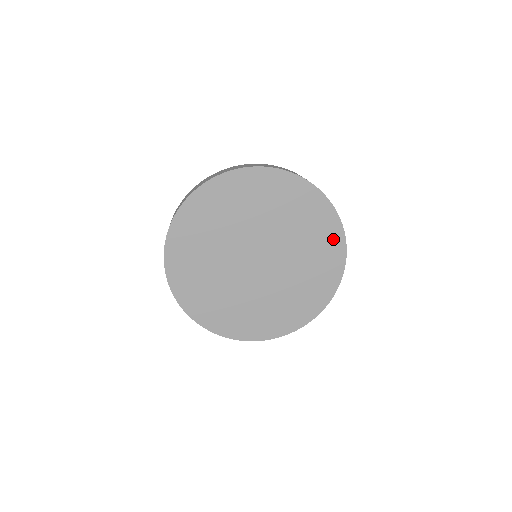
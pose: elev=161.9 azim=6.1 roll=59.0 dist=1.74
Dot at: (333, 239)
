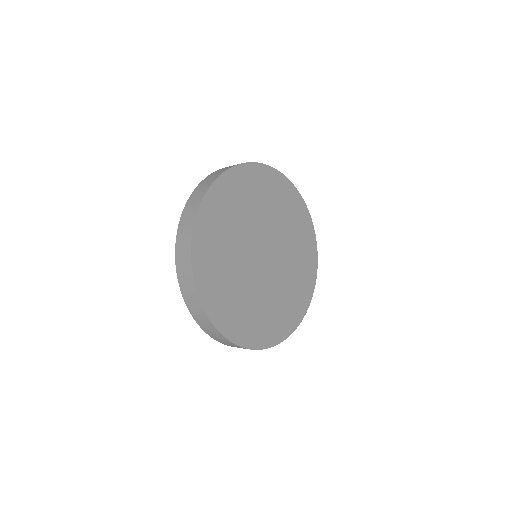
Dot at: (306, 226)
